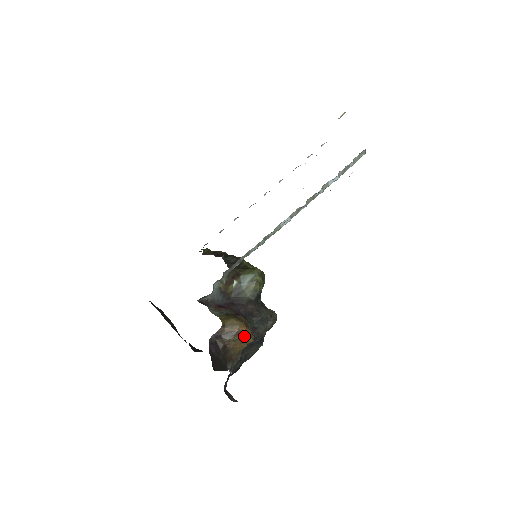
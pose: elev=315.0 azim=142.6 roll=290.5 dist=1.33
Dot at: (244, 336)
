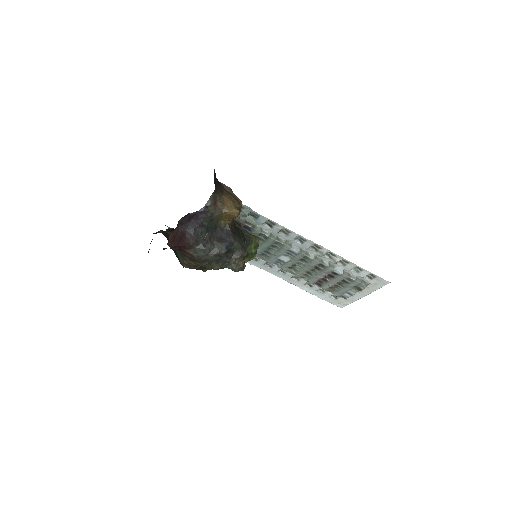
Dot at: (237, 204)
